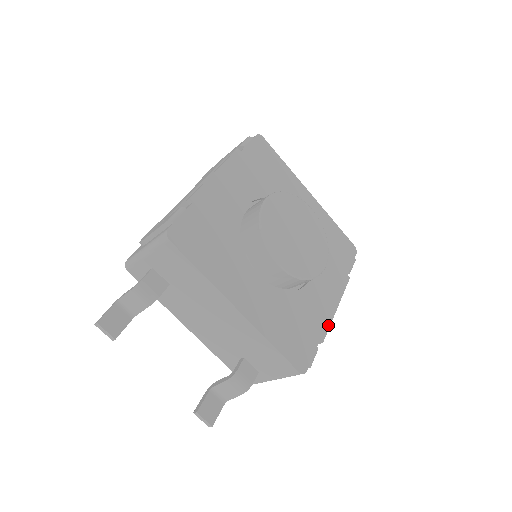
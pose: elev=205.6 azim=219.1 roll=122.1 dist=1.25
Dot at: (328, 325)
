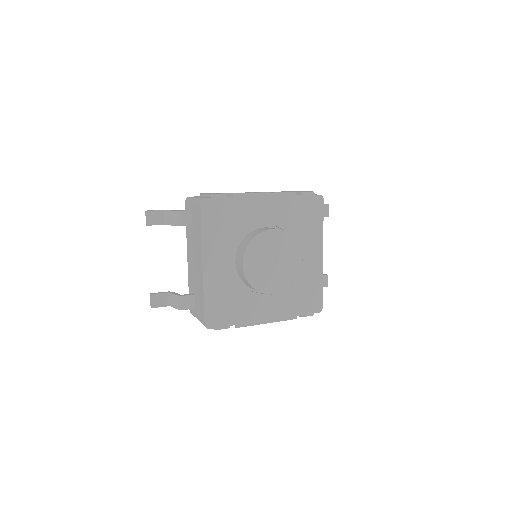
Dot at: (250, 324)
